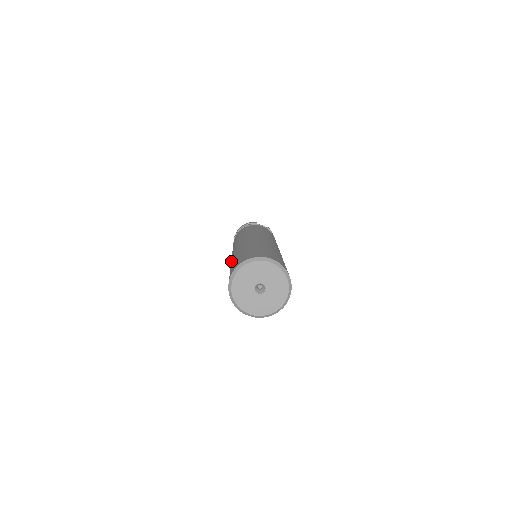
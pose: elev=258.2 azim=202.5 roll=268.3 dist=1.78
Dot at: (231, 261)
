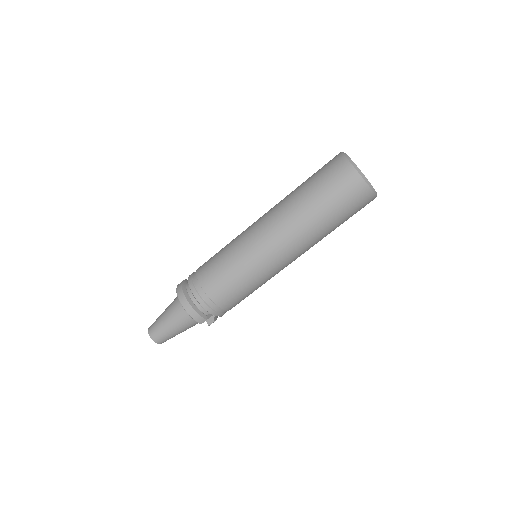
Dot at: (292, 213)
